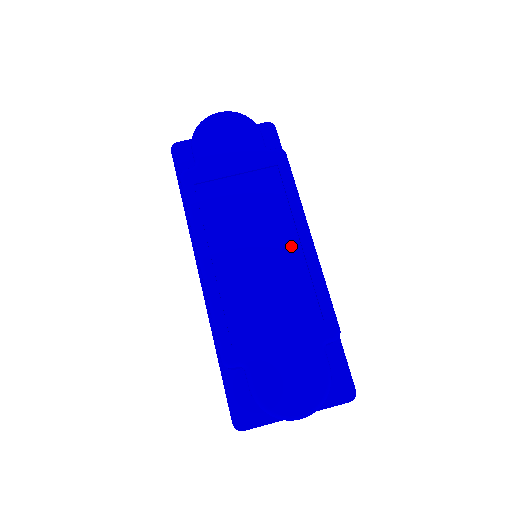
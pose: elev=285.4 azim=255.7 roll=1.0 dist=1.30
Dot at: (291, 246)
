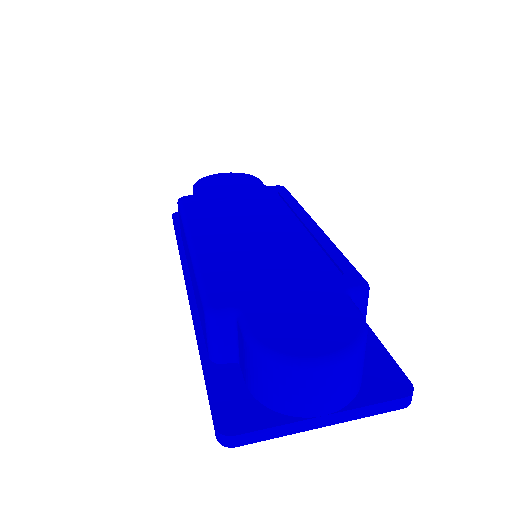
Dot at: (296, 231)
